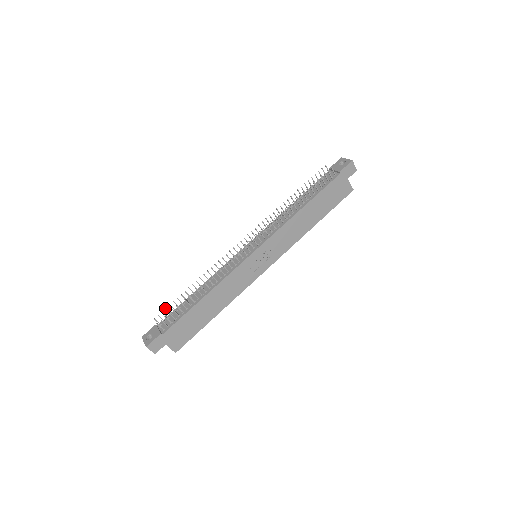
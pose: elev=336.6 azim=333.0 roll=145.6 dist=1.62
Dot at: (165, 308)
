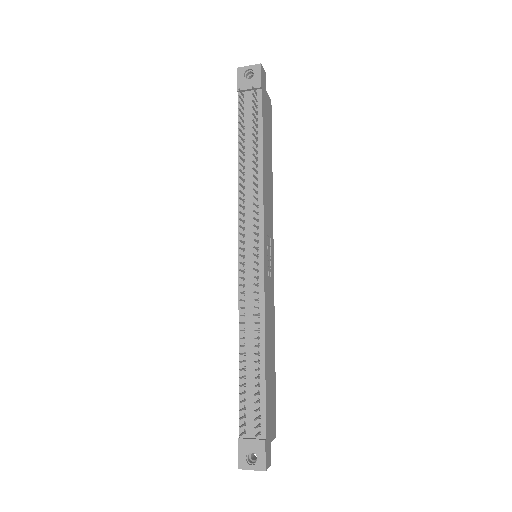
Dot at: occluded
